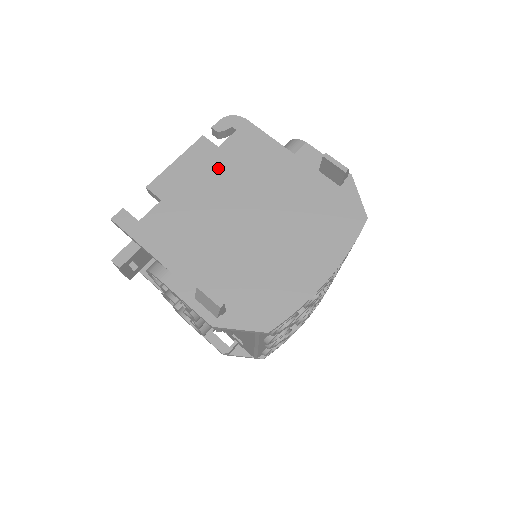
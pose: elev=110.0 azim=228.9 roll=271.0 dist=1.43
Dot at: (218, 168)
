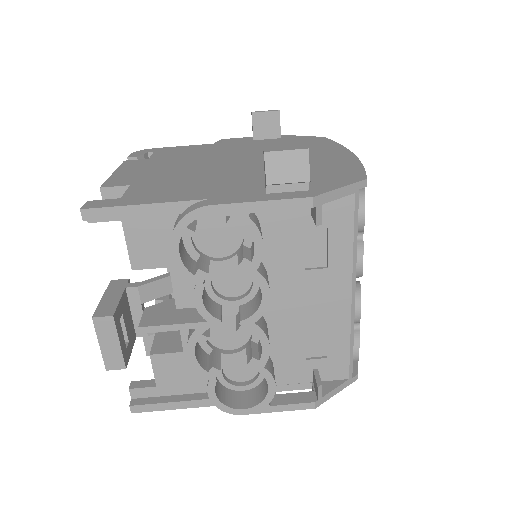
Dot at: (165, 162)
